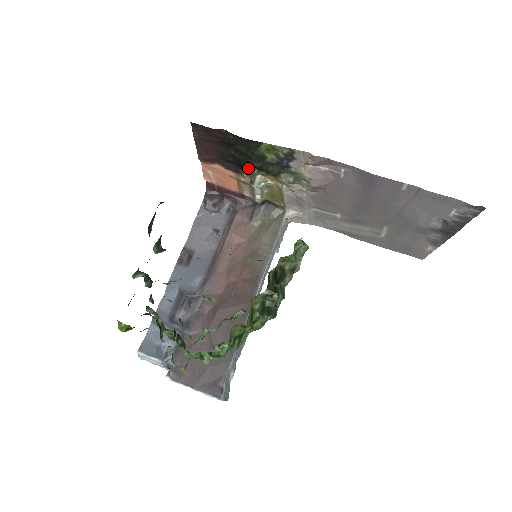
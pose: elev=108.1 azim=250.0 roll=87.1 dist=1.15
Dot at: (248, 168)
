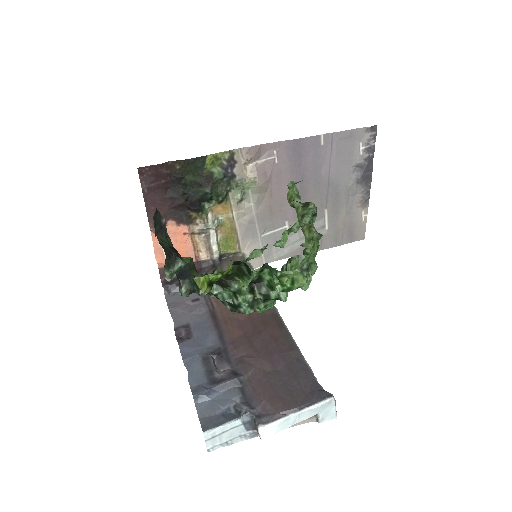
Dot at: (199, 204)
